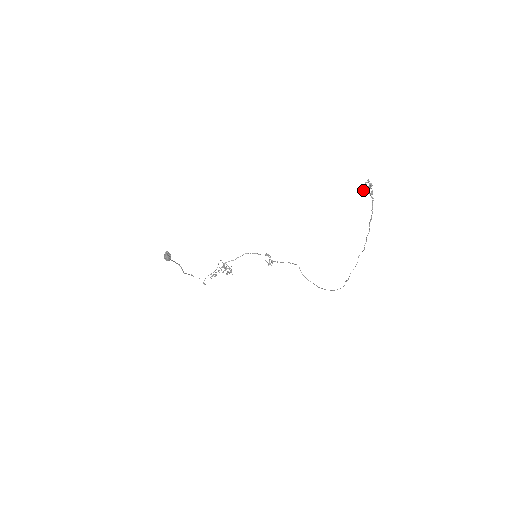
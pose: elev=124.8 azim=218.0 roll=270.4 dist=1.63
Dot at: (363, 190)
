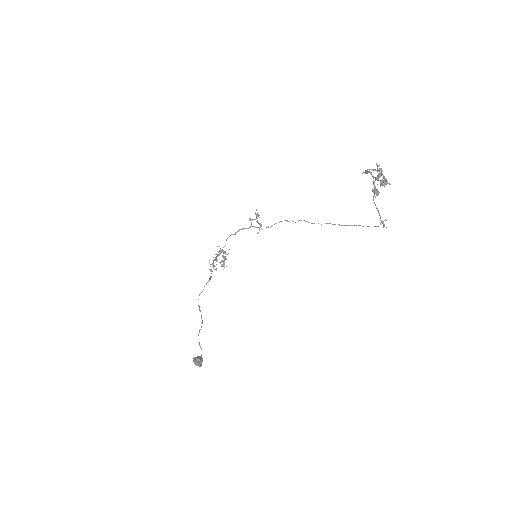
Dot at: occluded
